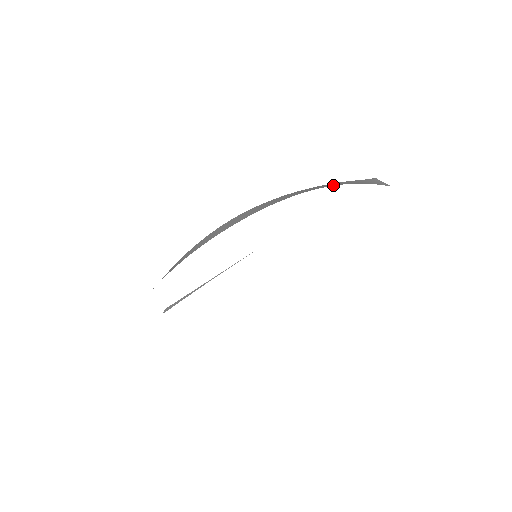
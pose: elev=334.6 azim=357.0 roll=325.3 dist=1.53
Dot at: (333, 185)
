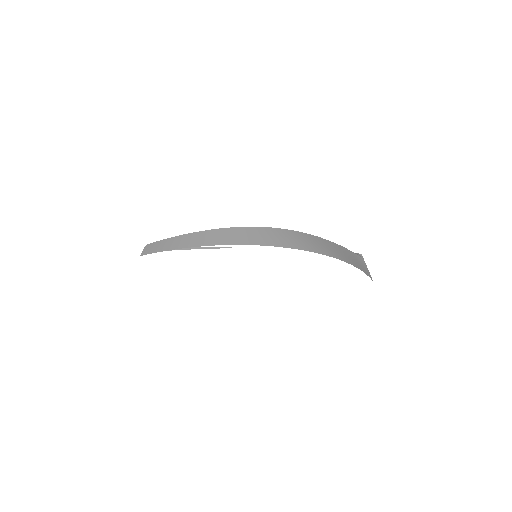
Dot at: (350, 262)
